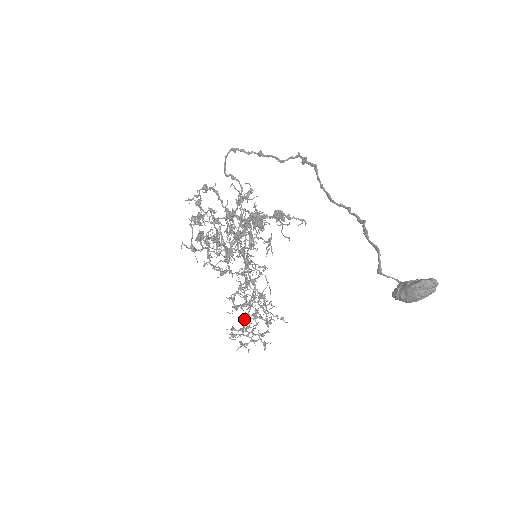
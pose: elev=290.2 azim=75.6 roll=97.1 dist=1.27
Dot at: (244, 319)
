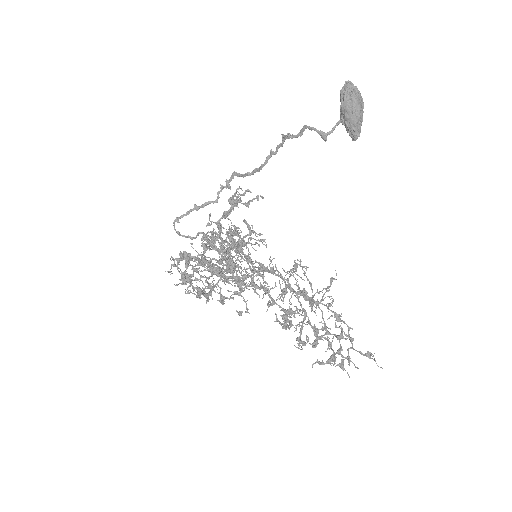
Dot at: occluded
